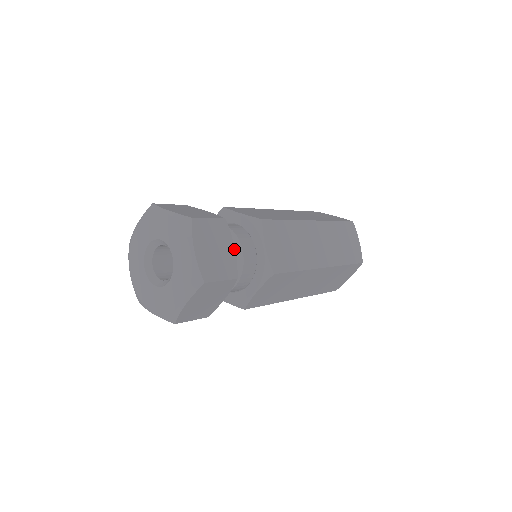
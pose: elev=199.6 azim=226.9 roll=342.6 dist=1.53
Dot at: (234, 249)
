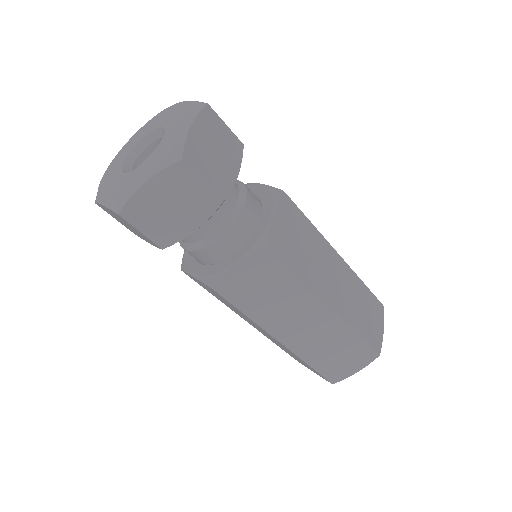
Dot at: (237, 175)
